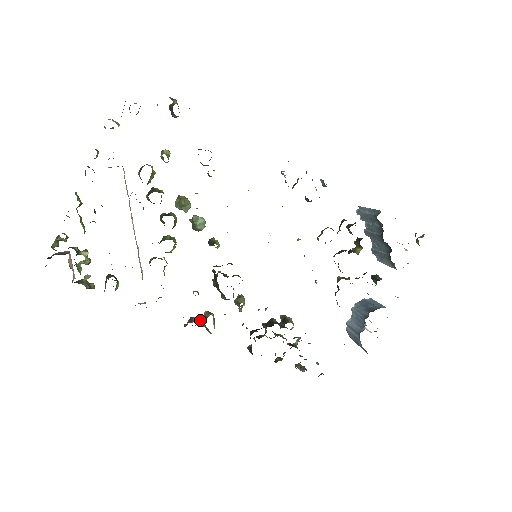
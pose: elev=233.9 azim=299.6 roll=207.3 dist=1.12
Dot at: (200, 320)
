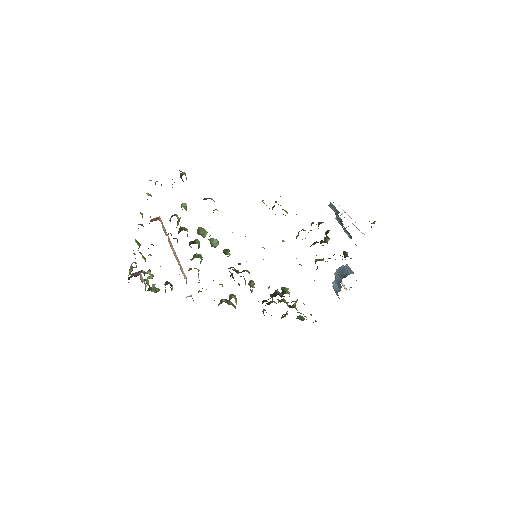
Dot at: (228, 300)
